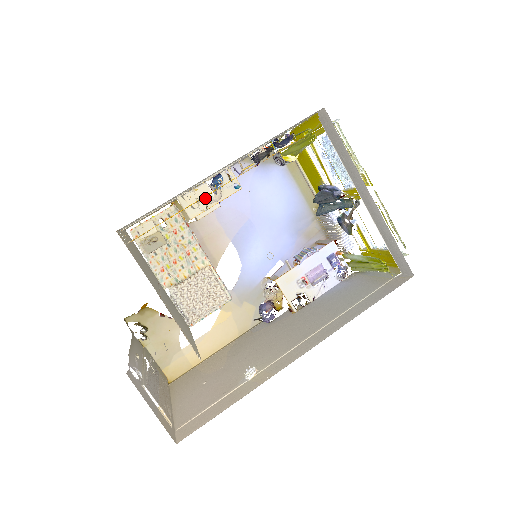
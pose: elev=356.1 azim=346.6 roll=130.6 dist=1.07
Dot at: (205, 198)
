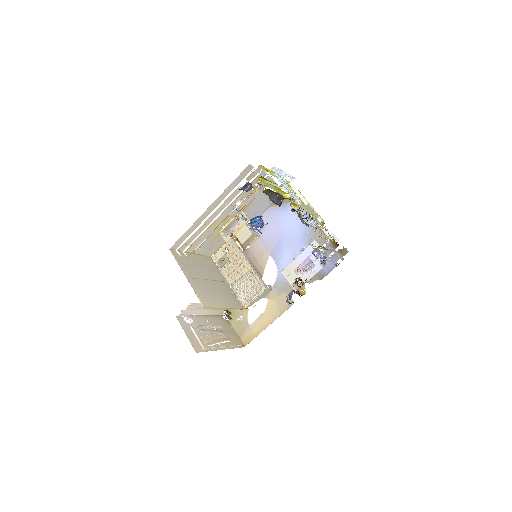
Dot at: (244, 231)
